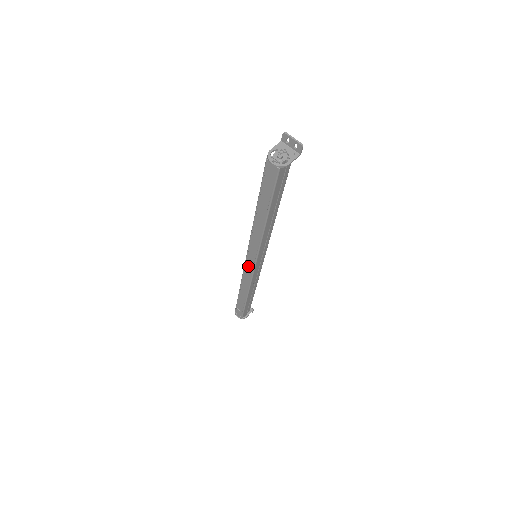
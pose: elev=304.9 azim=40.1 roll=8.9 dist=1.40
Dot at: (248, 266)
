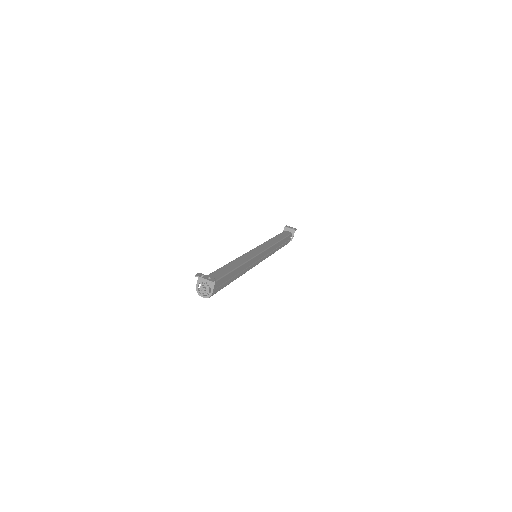
Dot at: occluded
